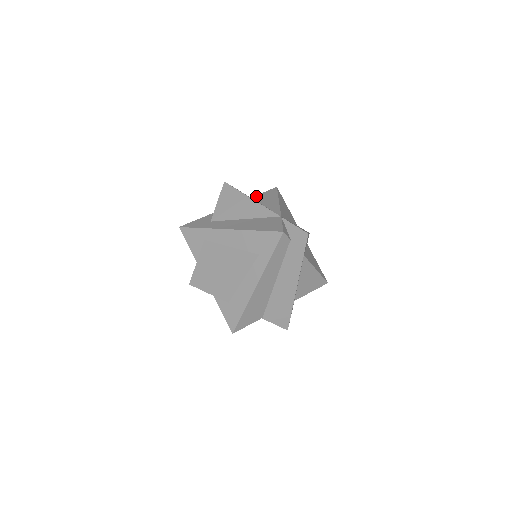
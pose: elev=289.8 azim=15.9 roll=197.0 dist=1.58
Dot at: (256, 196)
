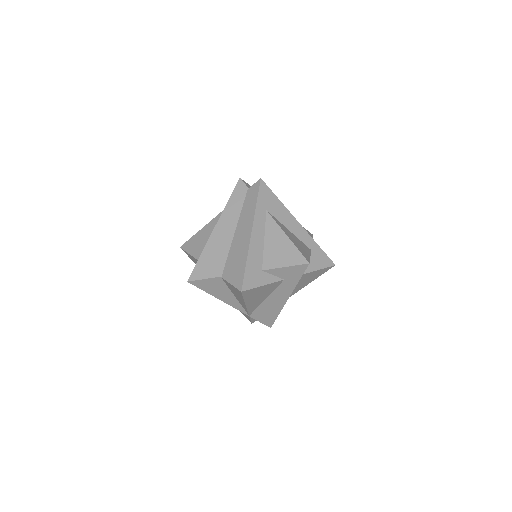
Dot at: occluded
